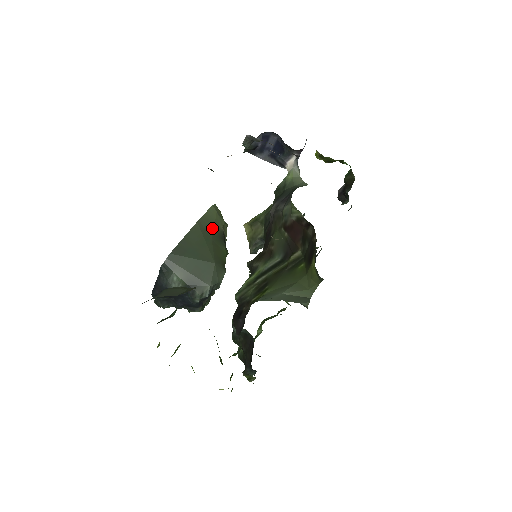
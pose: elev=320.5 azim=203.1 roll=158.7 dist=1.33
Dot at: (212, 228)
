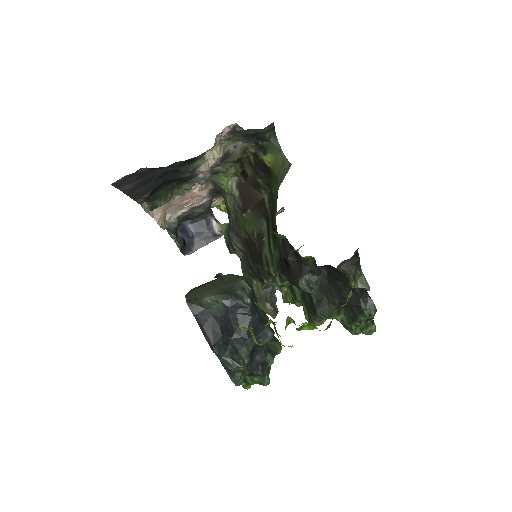
Dot at: occluded
